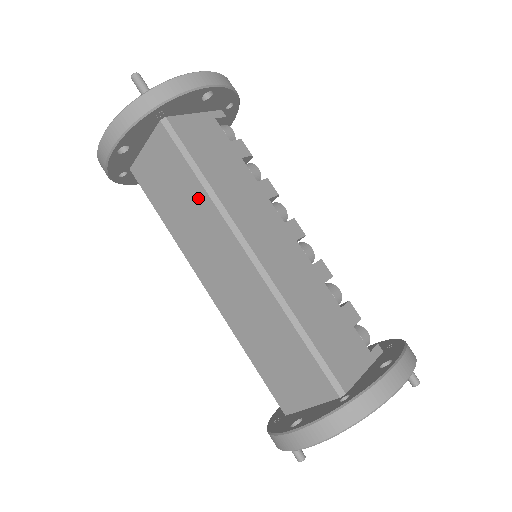
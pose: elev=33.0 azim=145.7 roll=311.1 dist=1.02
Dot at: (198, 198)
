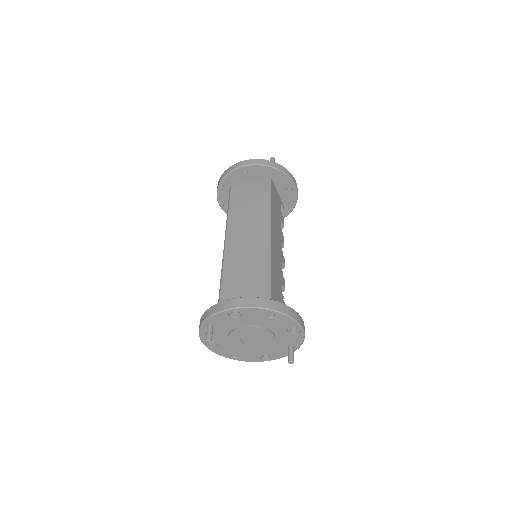
Dot at: (261, 207)
